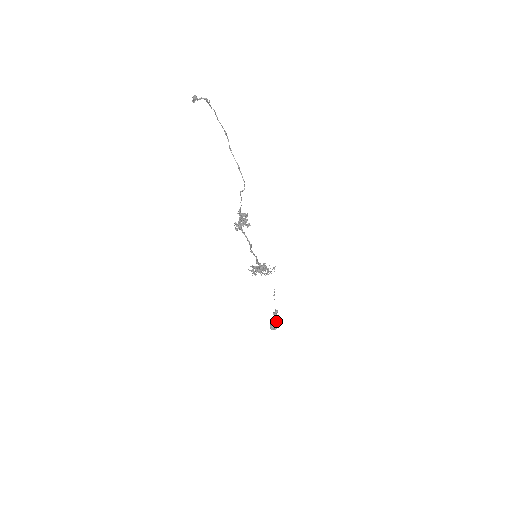
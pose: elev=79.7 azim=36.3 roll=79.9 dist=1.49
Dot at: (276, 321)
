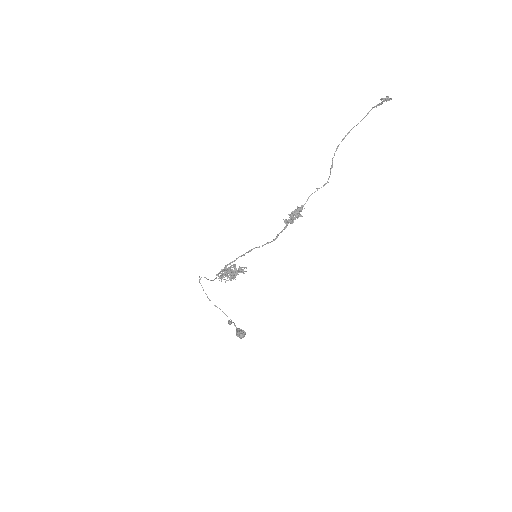
Dot at: (242, 330)
